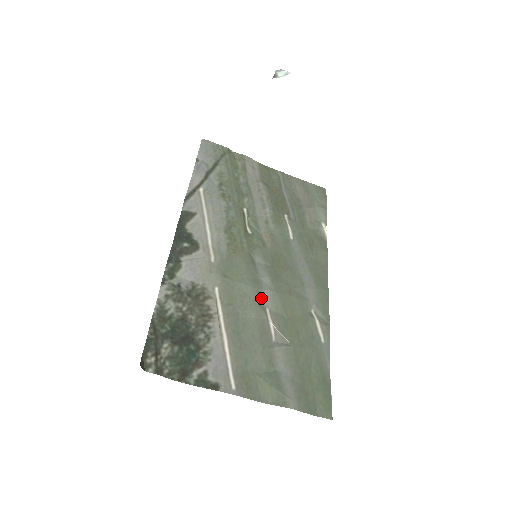
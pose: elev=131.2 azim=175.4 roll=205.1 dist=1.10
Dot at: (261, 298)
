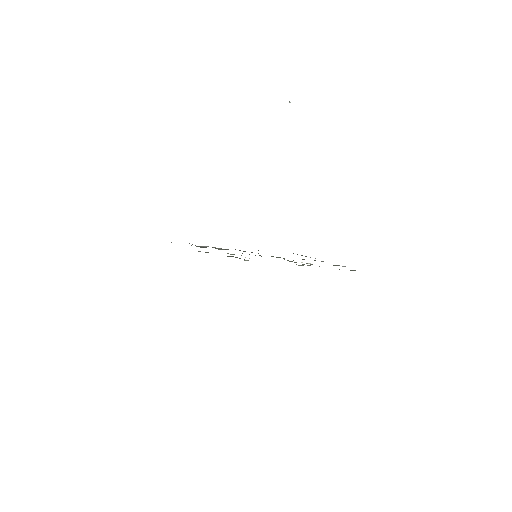
Dot at: occluded
